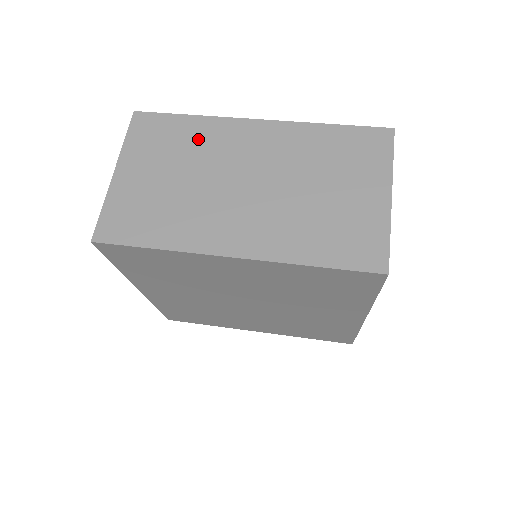
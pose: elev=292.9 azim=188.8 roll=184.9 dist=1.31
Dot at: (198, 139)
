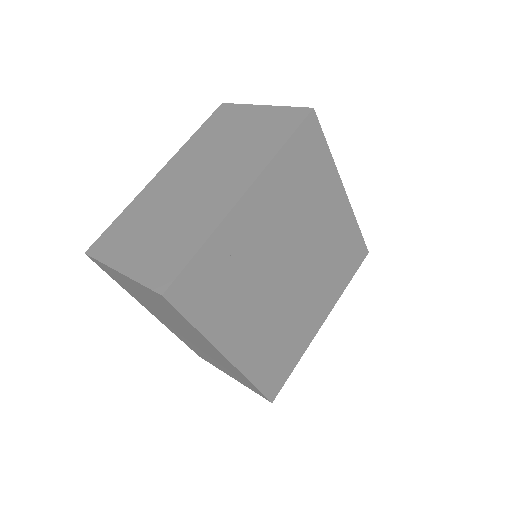
Dot at: (142, 210)
